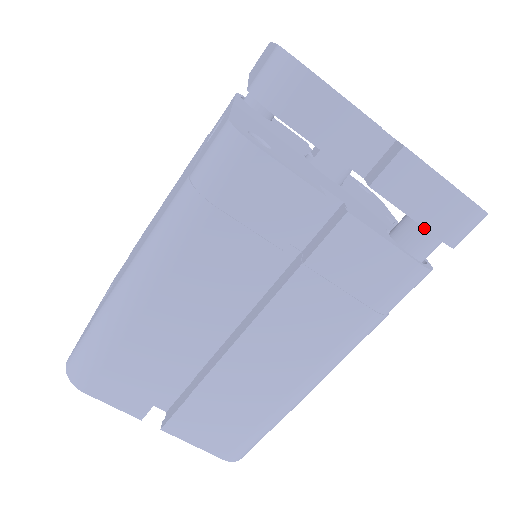
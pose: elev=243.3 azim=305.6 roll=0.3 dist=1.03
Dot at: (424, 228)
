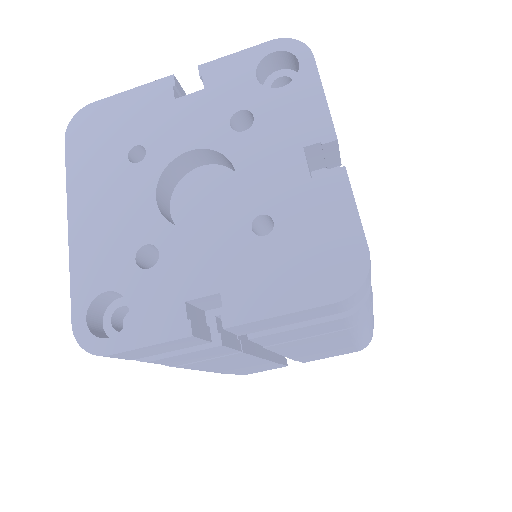
Dot at: occluded
